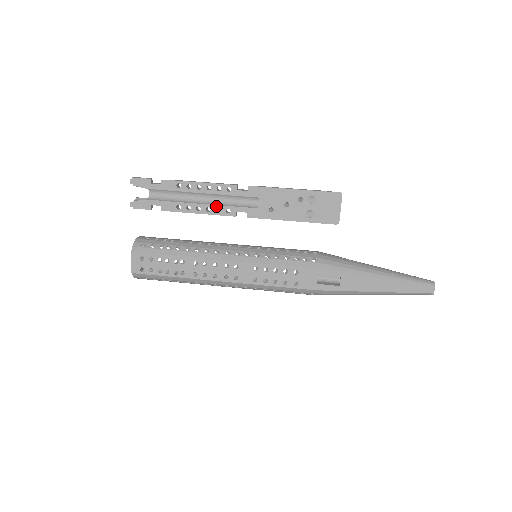
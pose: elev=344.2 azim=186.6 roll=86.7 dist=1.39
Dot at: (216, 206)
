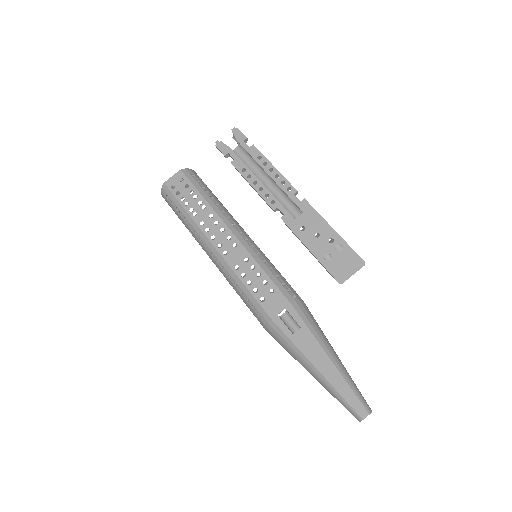
Dot at: (269, 192)
